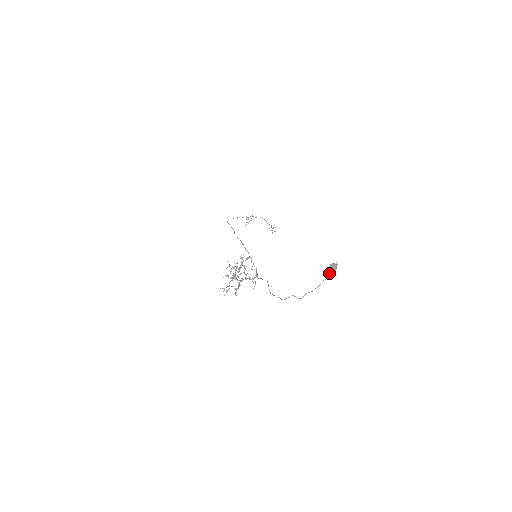
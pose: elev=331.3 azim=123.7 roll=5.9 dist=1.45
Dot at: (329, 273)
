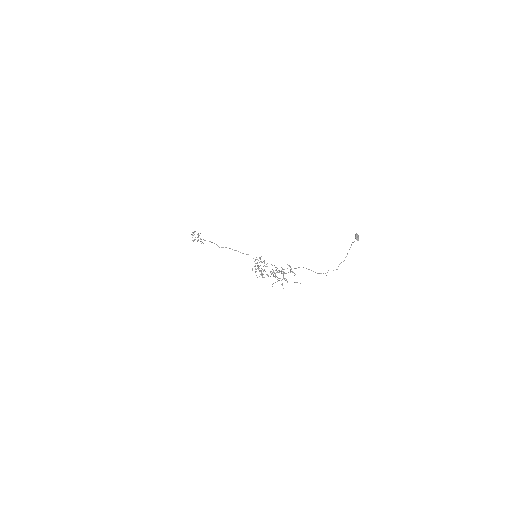
Dot at: occluded
